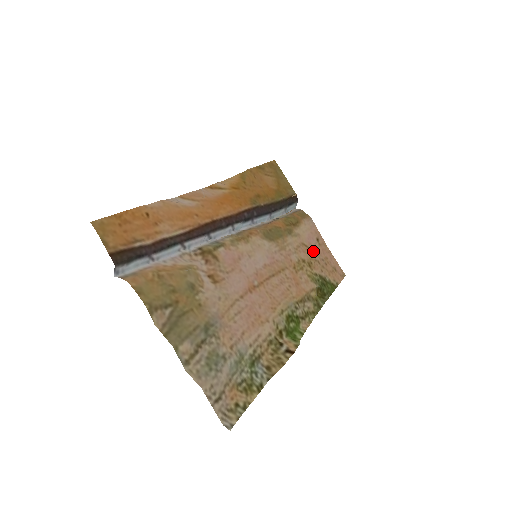
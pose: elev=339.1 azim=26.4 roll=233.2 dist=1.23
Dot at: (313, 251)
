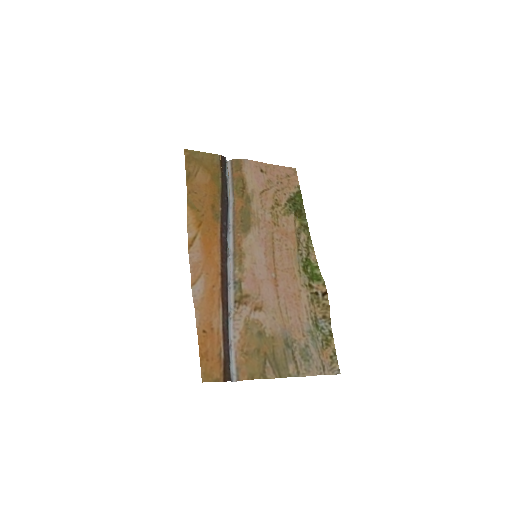
Dot at: (268, 187)
